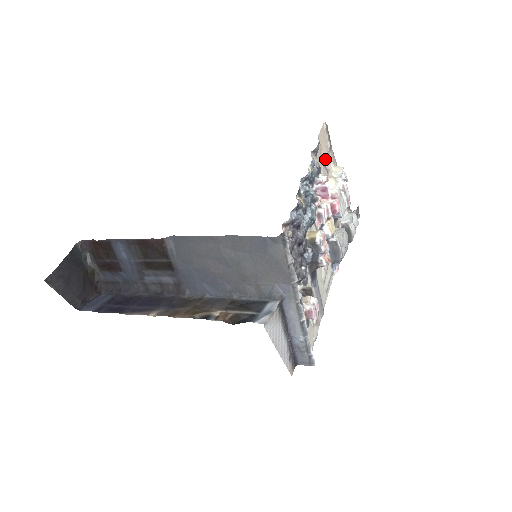
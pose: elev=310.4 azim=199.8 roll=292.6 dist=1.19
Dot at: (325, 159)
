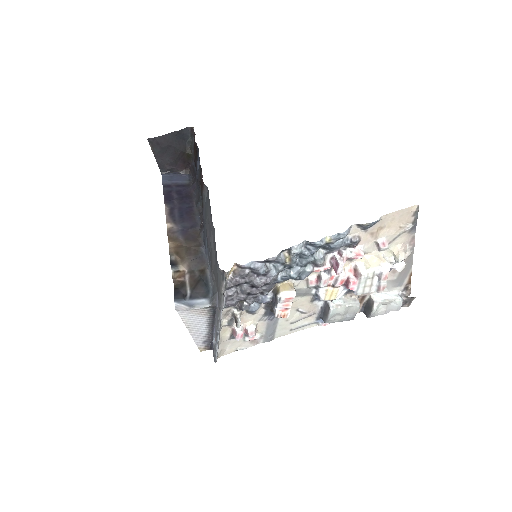
Dot at: (383, 237)
